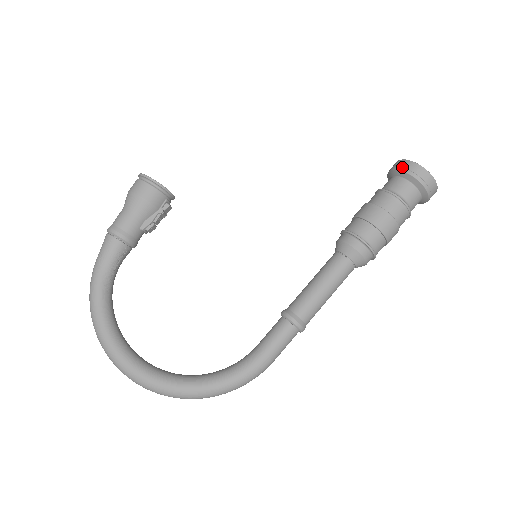
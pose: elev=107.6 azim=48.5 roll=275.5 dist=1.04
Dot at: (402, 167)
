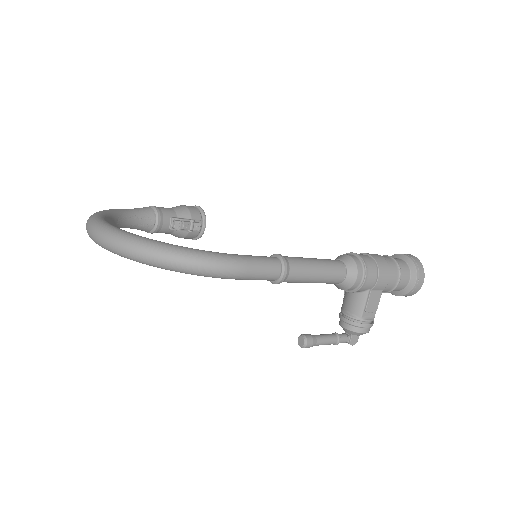
Dot at: (394, 255)
